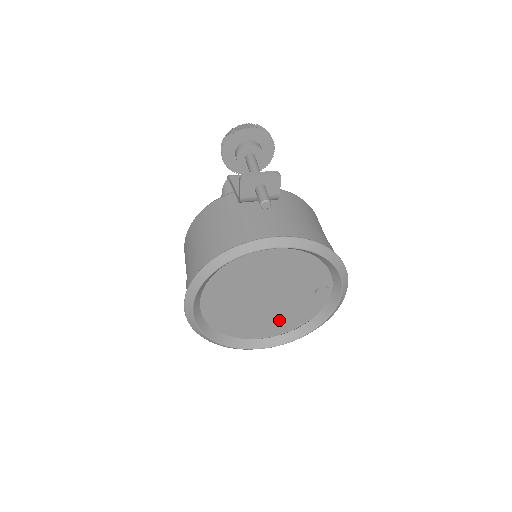
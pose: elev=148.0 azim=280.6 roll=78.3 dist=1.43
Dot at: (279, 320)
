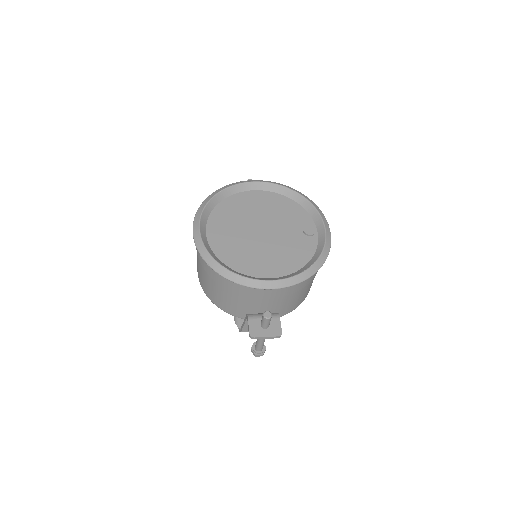
Dot at: (279, 258)
